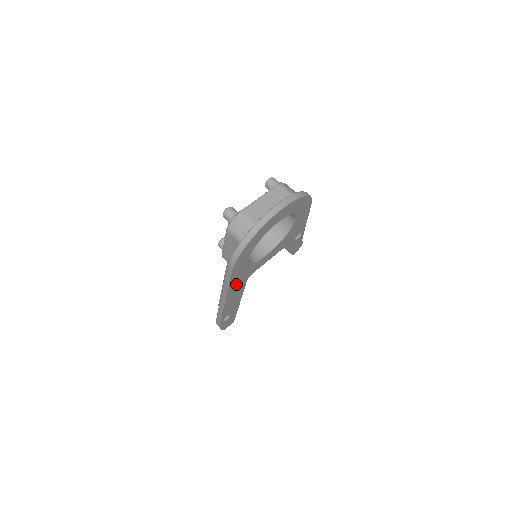
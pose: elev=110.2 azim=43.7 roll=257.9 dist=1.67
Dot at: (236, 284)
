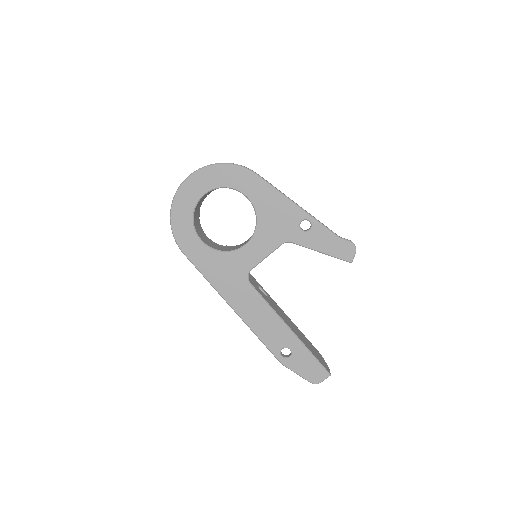
Dot at: (226, 282)
